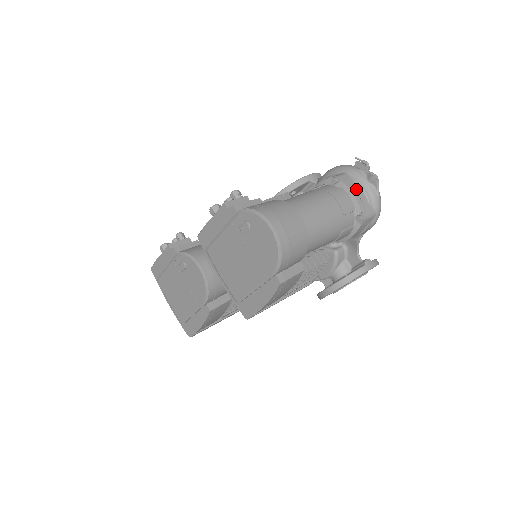
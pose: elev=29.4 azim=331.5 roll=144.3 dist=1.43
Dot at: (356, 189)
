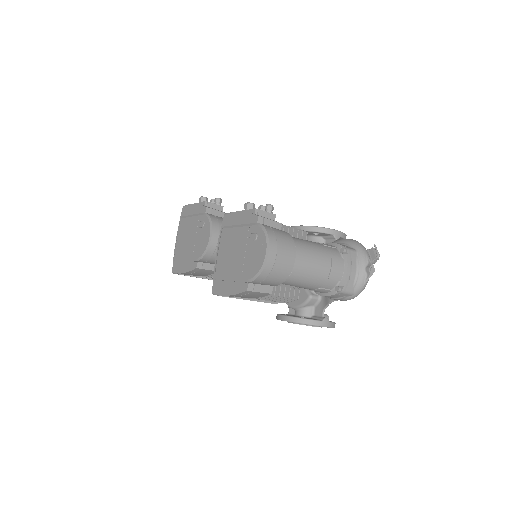
Dot at: (353, 268)
